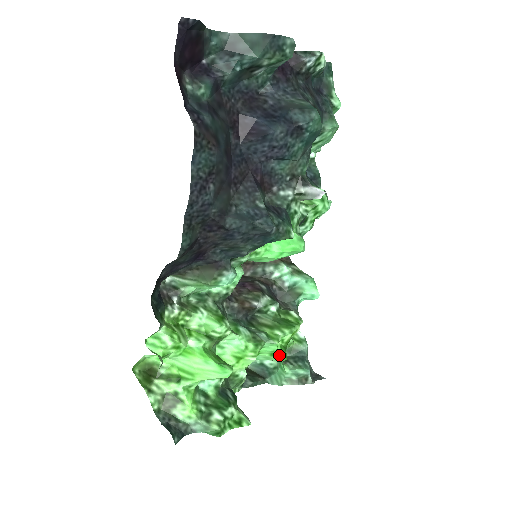
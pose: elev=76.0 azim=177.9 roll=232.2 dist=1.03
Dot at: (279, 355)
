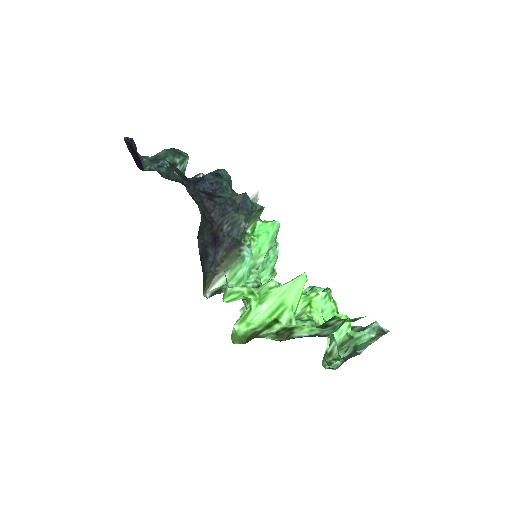
Dot at: (340, 315)
